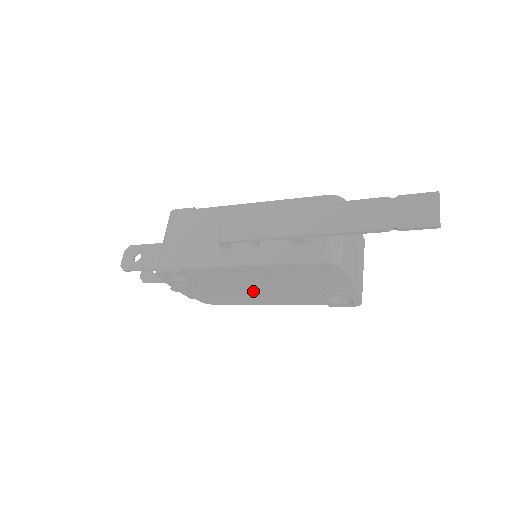
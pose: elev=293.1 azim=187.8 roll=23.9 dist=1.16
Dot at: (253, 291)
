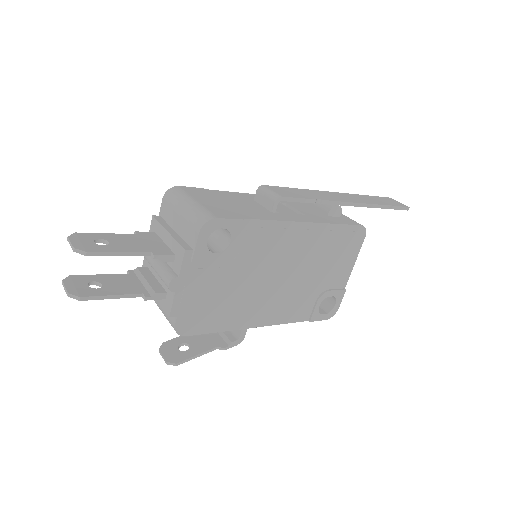
Dot at: (267, 287)
